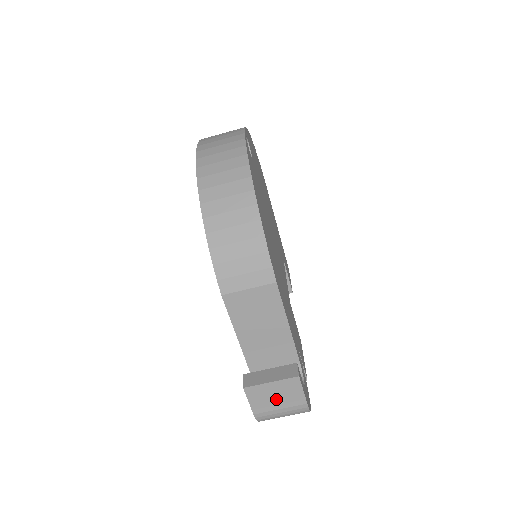
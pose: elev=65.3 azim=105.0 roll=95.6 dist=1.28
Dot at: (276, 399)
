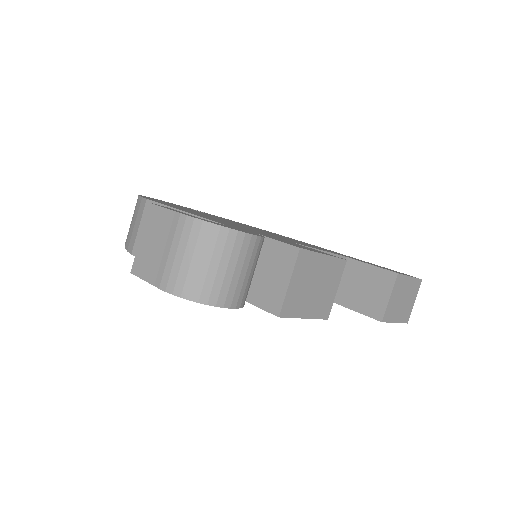
Dot at: (158, 247)
